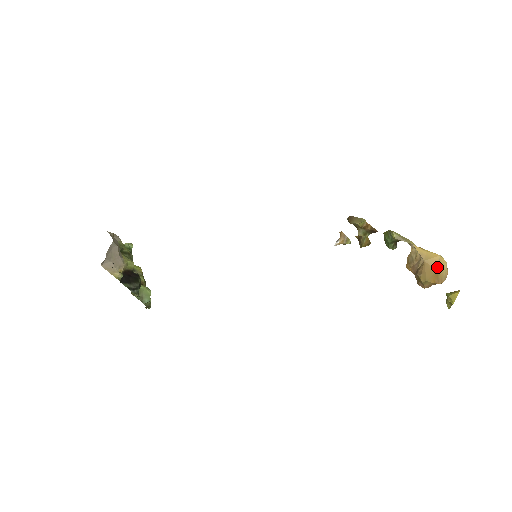
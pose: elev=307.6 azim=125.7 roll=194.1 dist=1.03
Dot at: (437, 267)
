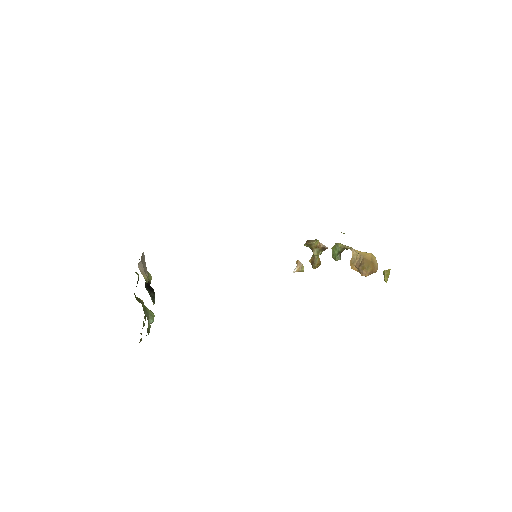
Dot at: (372, 259)
